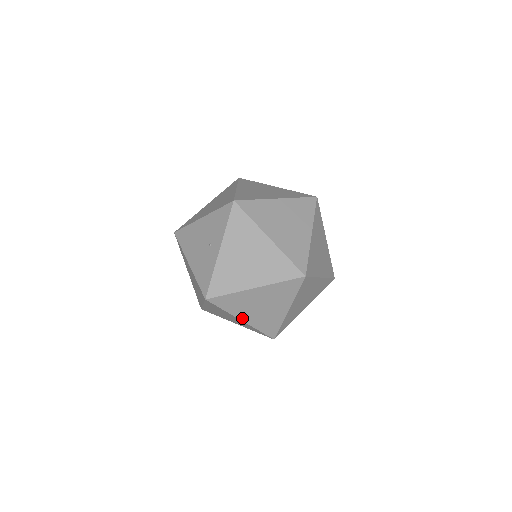
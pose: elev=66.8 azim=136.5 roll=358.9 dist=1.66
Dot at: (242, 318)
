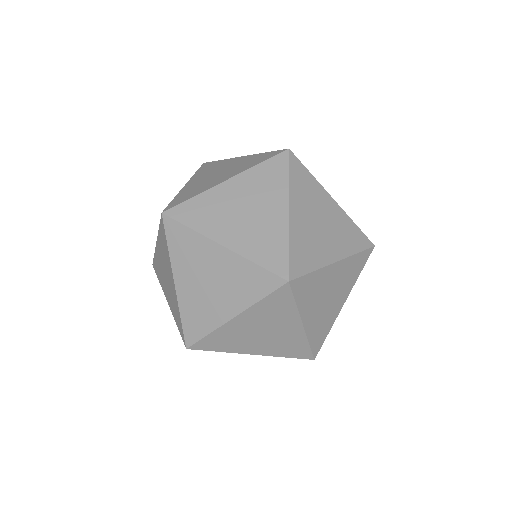
Dot at: (221, 240)
